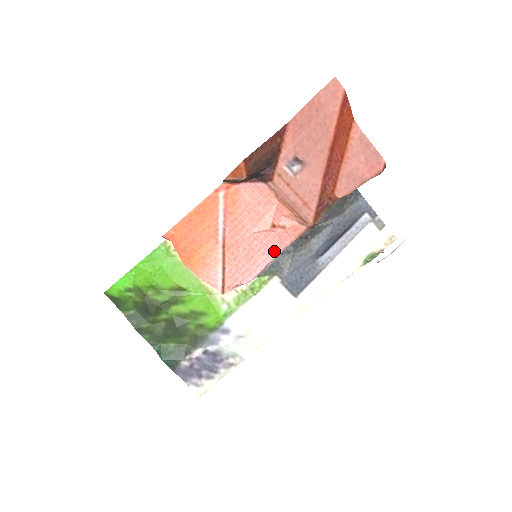
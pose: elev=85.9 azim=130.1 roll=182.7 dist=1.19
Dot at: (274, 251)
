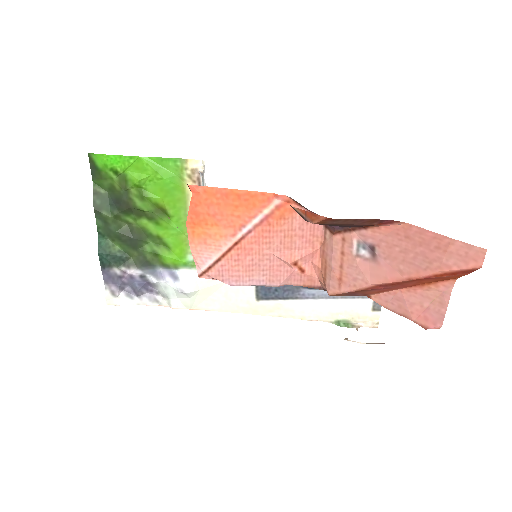
Dot at: (276, 280)
